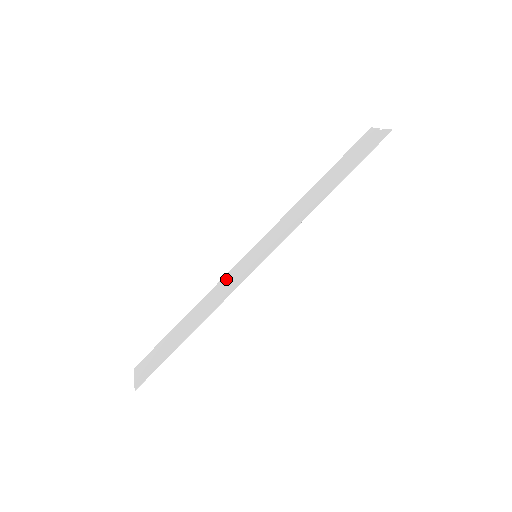
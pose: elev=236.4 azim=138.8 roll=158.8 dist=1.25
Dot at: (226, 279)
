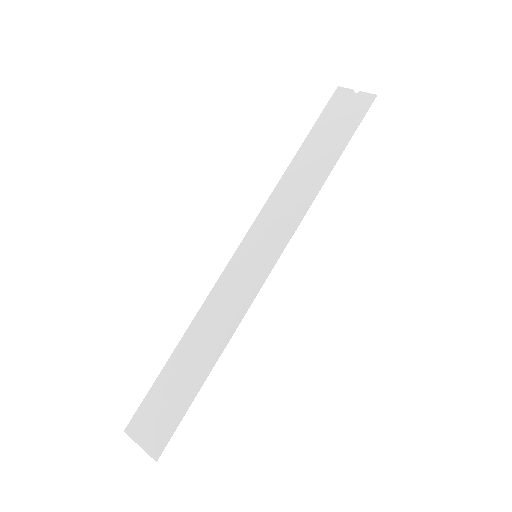
Dot at: (222, 290)
